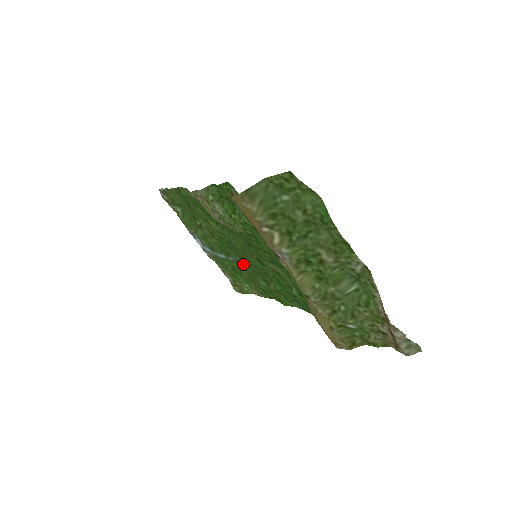
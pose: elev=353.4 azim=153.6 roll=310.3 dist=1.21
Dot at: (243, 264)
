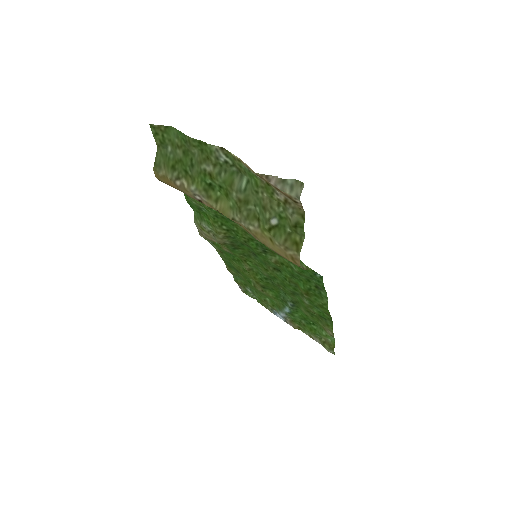
Dot at: (294, 300)
